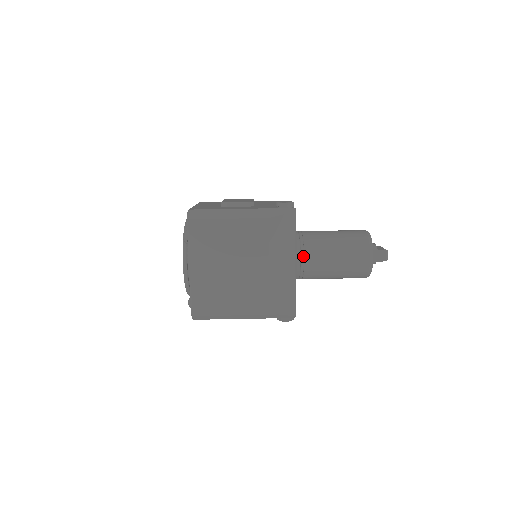
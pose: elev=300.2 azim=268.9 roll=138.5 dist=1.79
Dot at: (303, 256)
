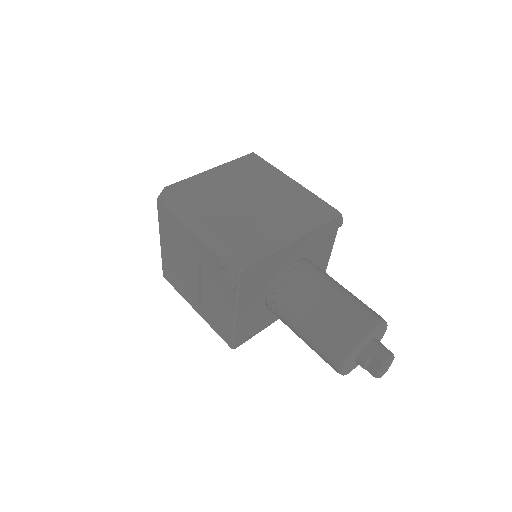
Dot at: (304, 266)
